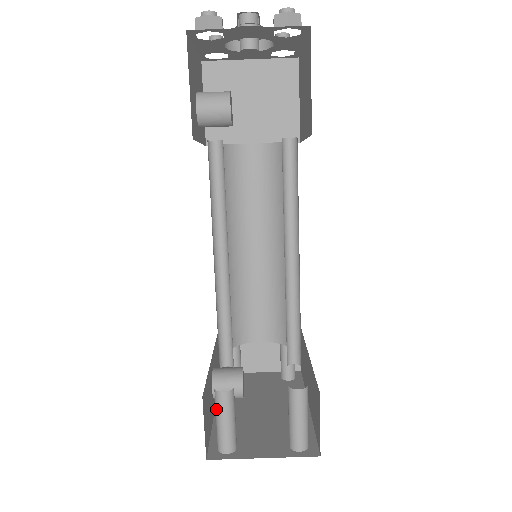
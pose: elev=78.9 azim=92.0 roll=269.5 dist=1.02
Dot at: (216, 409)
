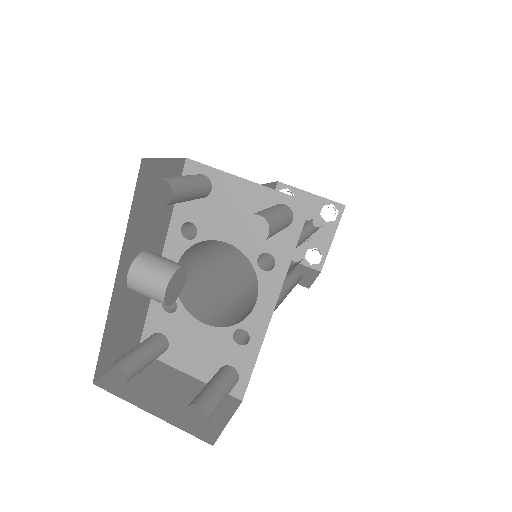
Dot at: occluded
